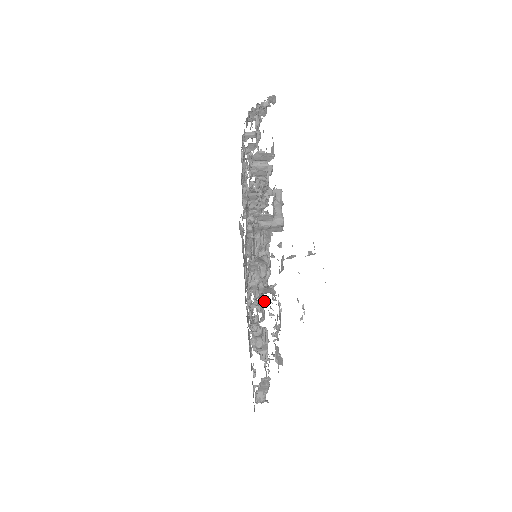
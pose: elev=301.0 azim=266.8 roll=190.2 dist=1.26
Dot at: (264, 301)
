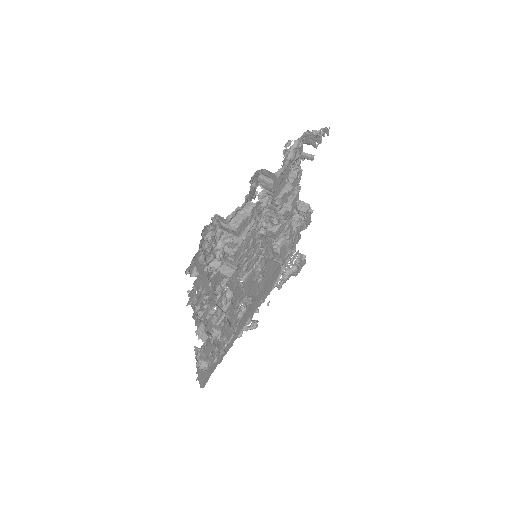
Dot at: occluded
